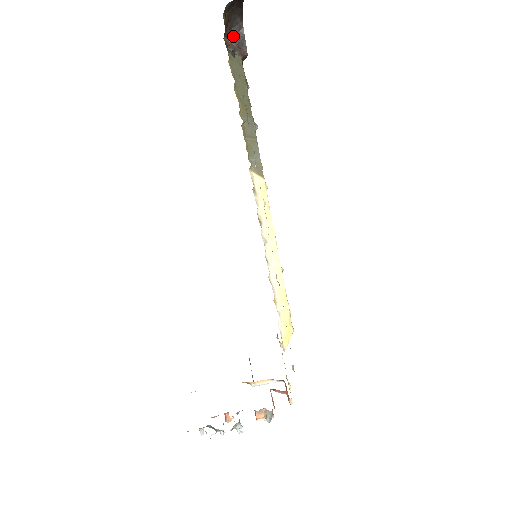
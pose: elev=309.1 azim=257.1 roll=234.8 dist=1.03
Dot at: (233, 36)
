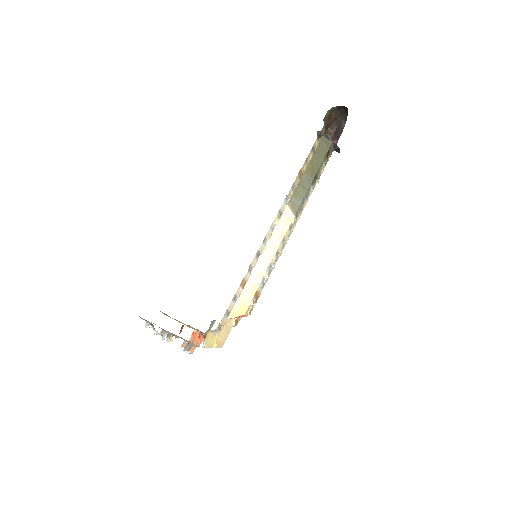
Dot at: (336, 130)
